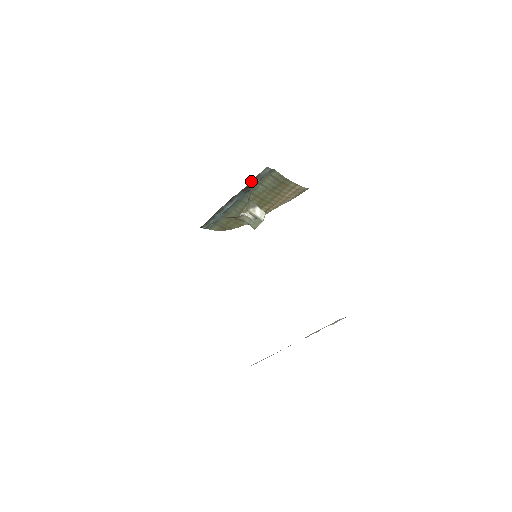
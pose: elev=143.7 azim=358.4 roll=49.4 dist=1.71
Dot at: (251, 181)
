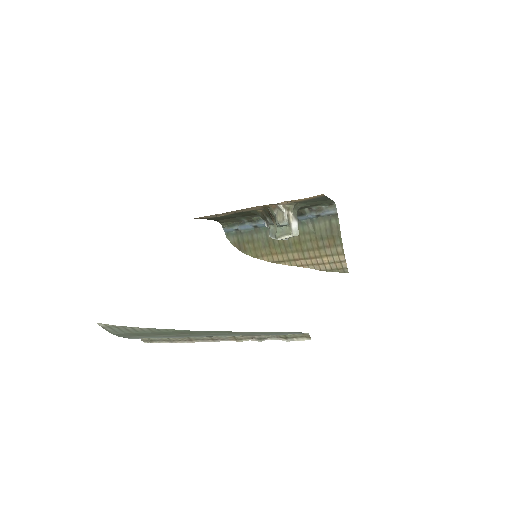
Dot at: (308, 209)
